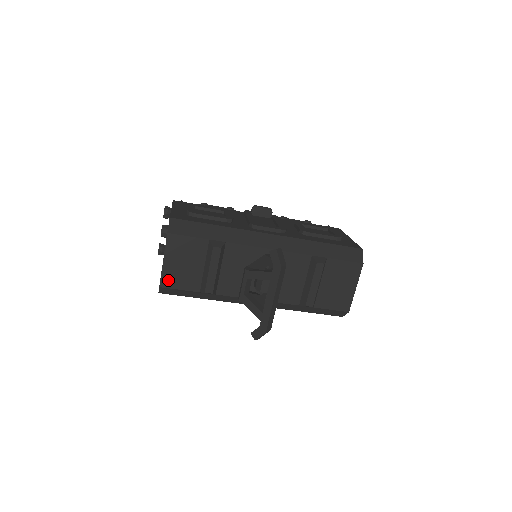
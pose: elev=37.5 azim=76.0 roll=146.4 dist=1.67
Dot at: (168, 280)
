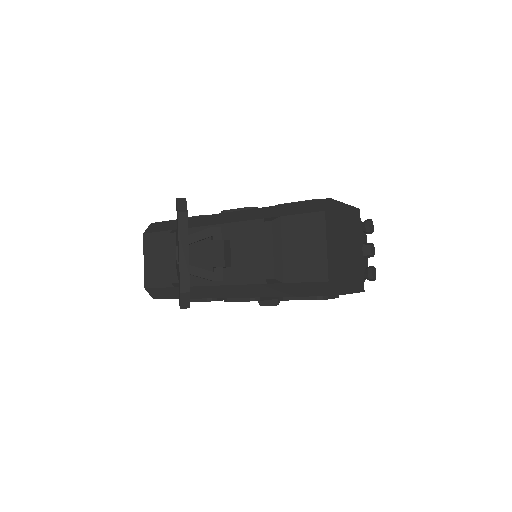
Dot at: (150, 280)
